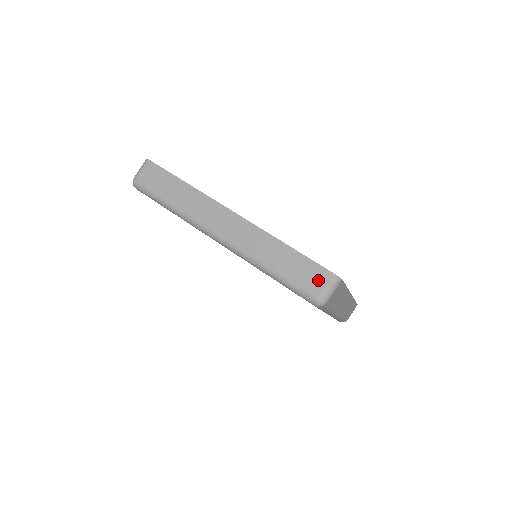
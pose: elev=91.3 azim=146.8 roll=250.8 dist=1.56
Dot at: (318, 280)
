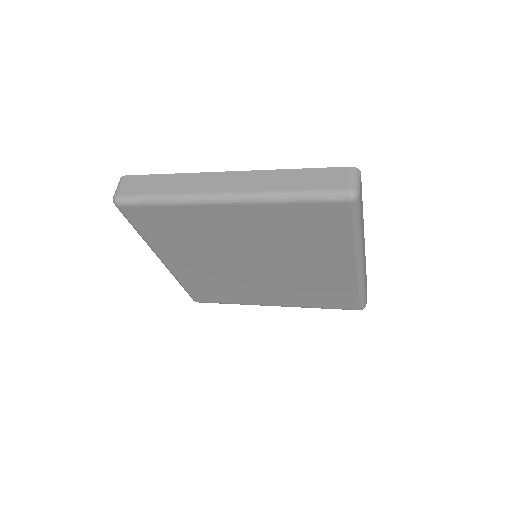
Dot at: (341, 178)
